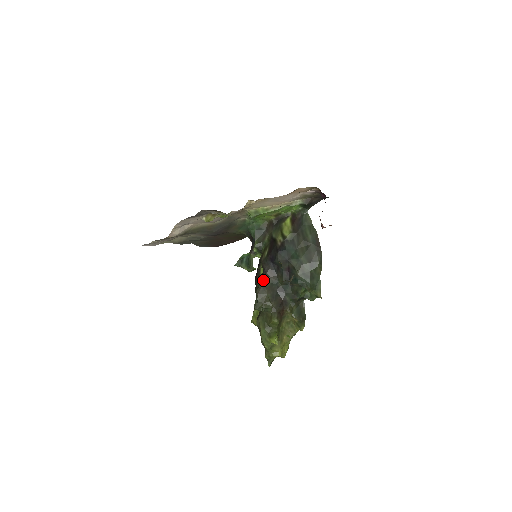
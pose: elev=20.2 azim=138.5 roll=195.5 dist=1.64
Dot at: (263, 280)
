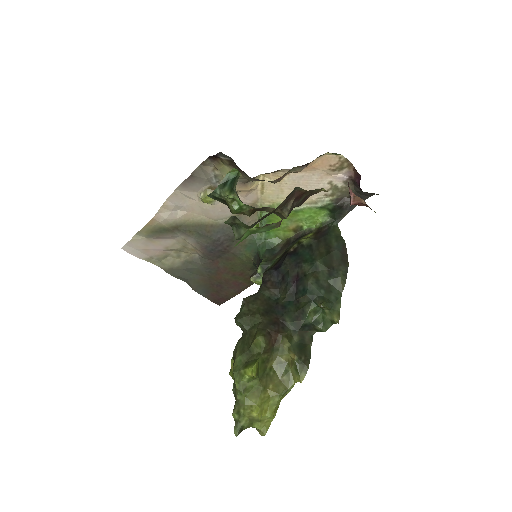
Dot at: (258, 291)
